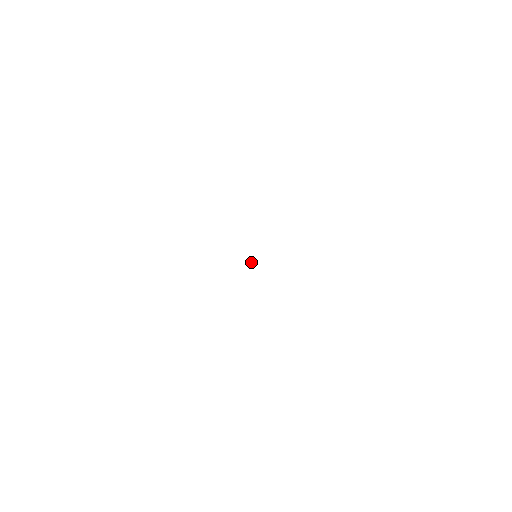
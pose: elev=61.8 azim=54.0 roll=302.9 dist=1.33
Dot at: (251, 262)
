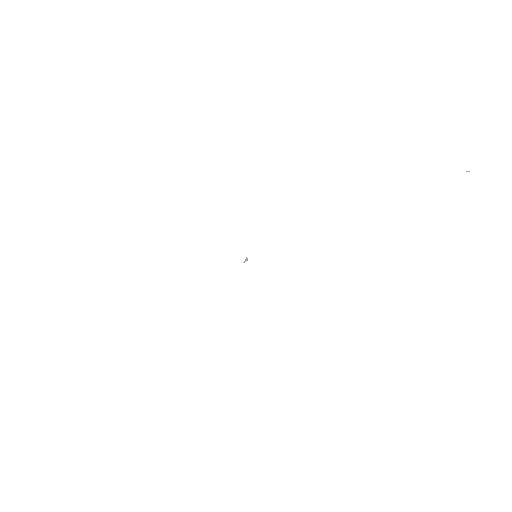
Dot at: (246, 260)
